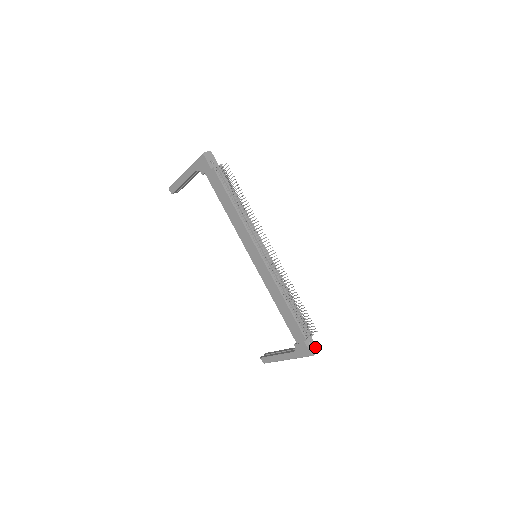
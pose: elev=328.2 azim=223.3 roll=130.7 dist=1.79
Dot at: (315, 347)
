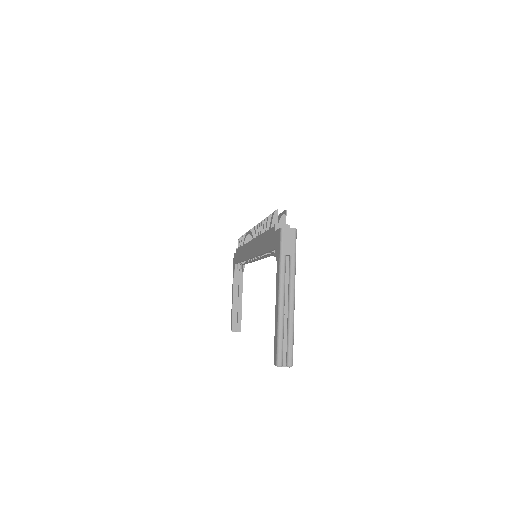
Dot at: occluded
